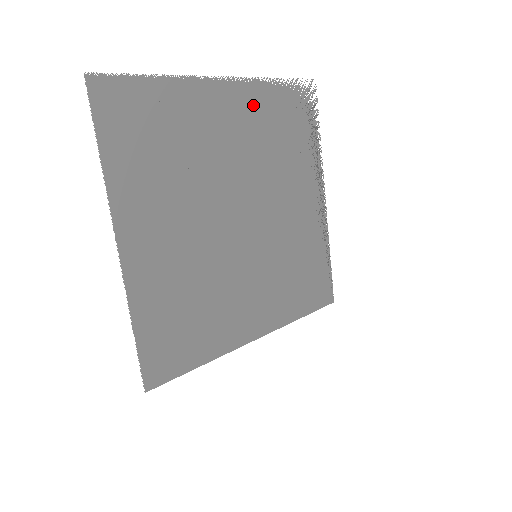
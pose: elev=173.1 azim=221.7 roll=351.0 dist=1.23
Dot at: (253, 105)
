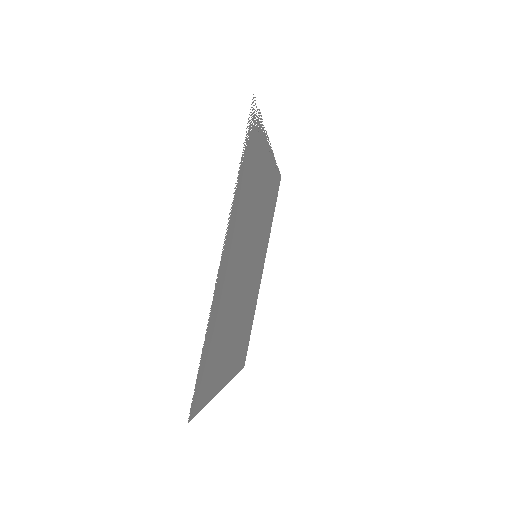
Dot at: (236, 218)
